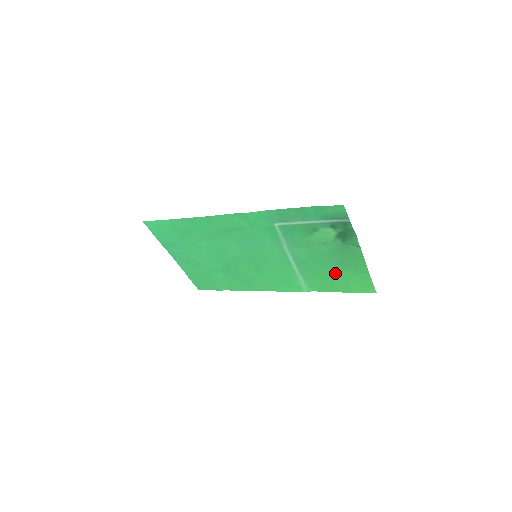
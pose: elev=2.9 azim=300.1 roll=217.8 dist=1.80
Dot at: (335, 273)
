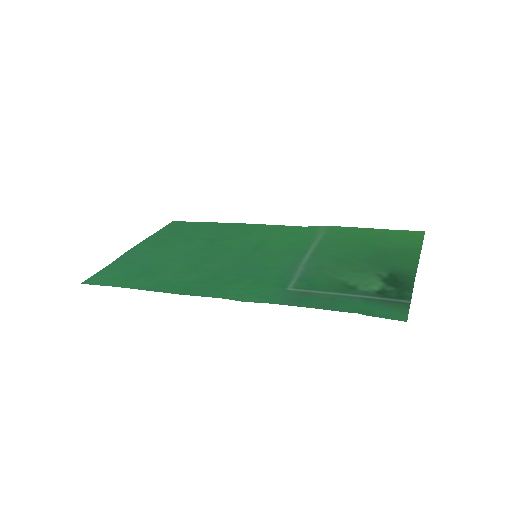
Dot at: (370, 245)
